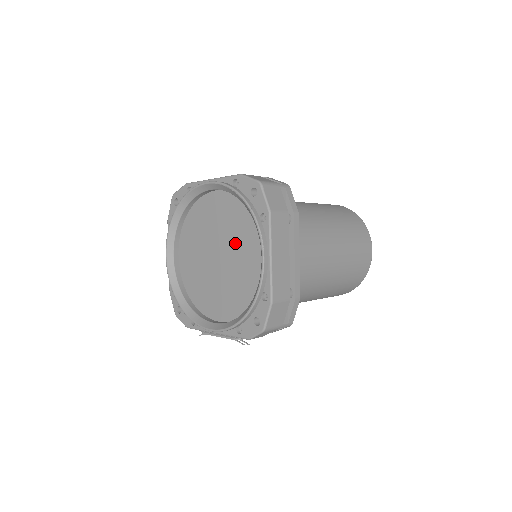
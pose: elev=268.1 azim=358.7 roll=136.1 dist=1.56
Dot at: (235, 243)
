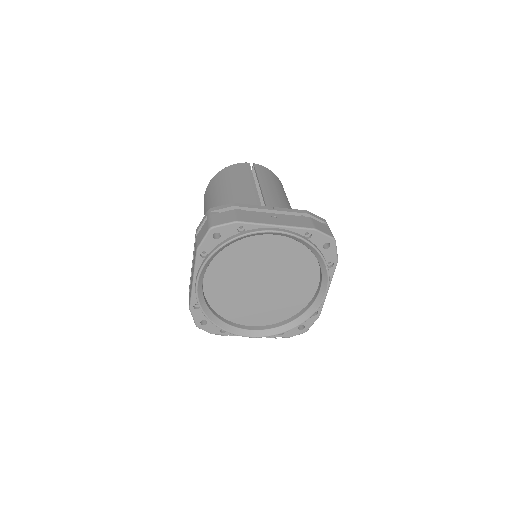
Dot at: (287, 274)
